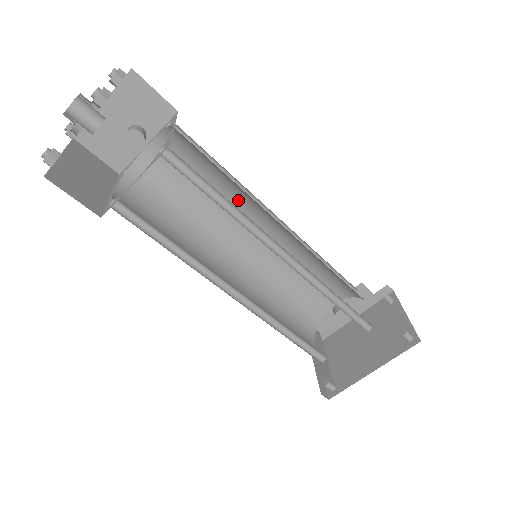
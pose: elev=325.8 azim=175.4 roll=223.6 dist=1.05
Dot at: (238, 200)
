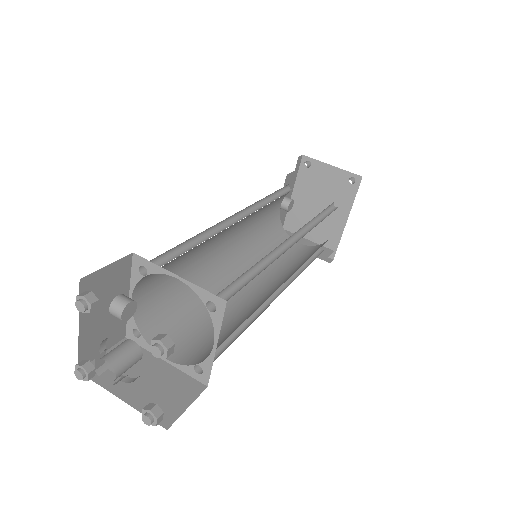
Dot at: (208, 240)
